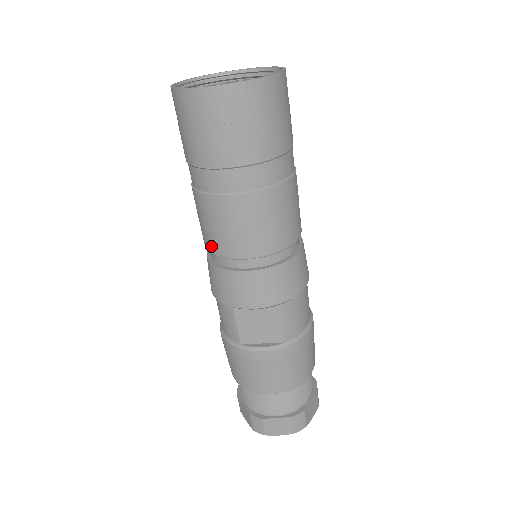
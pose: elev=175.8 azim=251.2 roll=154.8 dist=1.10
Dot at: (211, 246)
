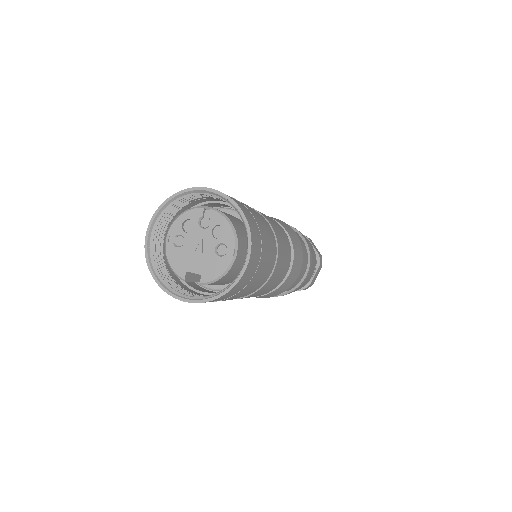
Dot at: occluded
